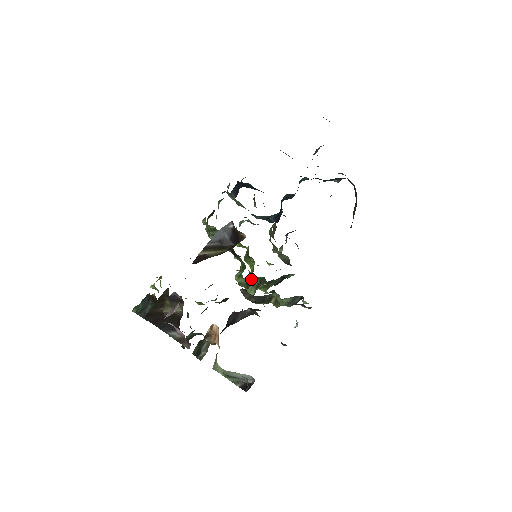
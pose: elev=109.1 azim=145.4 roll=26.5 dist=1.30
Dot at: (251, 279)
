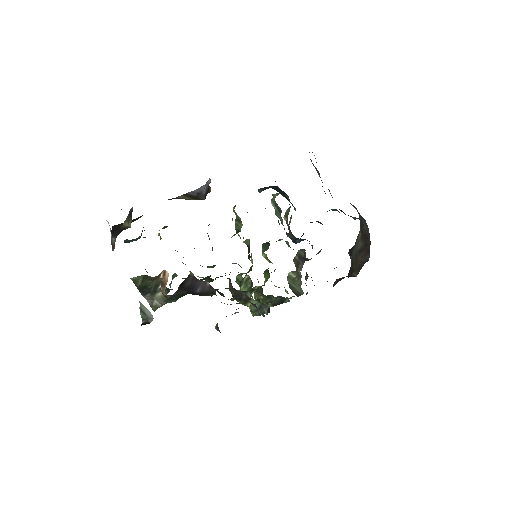
Dot at: (245, 277)
